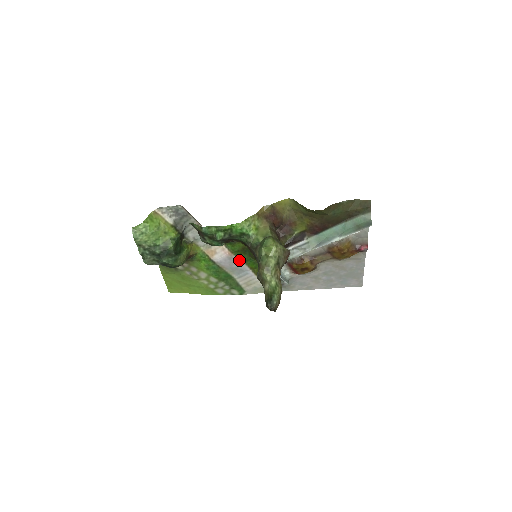
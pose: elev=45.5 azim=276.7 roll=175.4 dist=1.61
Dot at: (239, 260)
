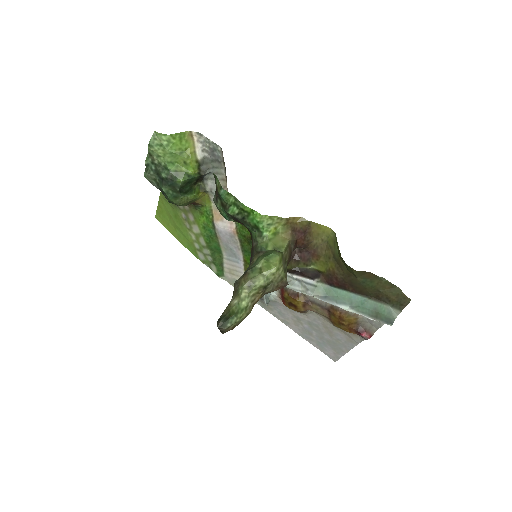
Dot at: (239, 244)
